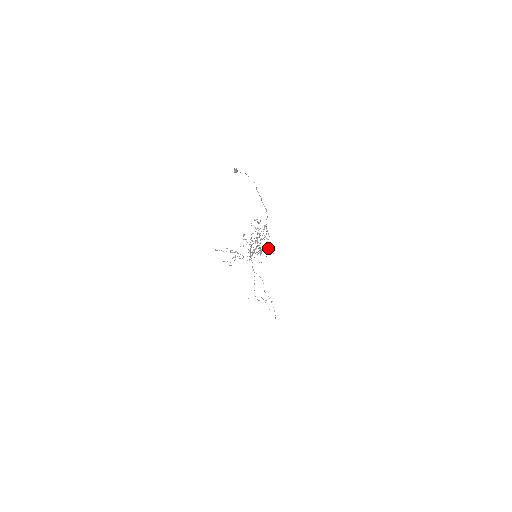
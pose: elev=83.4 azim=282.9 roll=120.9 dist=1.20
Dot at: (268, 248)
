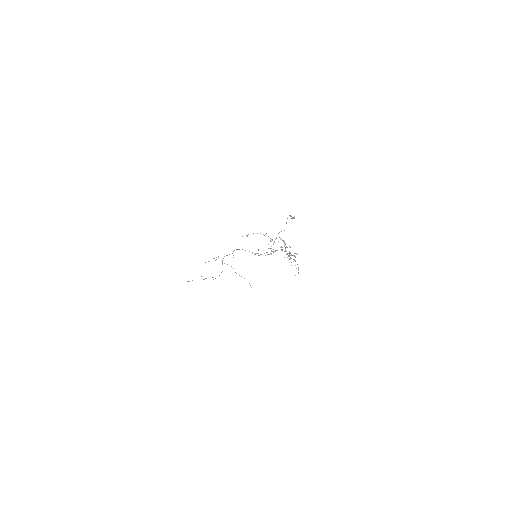
Dot at: occluded
